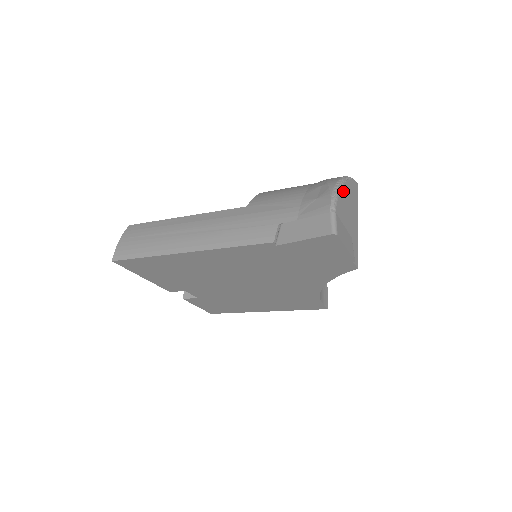
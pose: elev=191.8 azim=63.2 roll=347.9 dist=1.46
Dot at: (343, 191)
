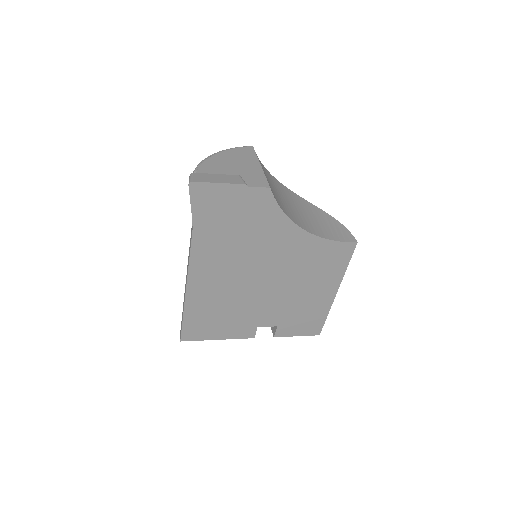
Dot at: (213, 159)
